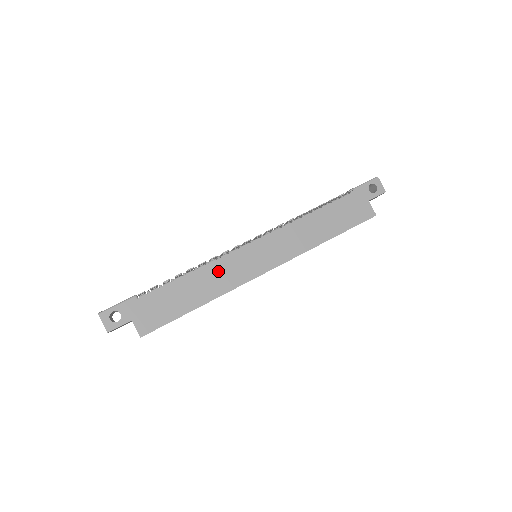
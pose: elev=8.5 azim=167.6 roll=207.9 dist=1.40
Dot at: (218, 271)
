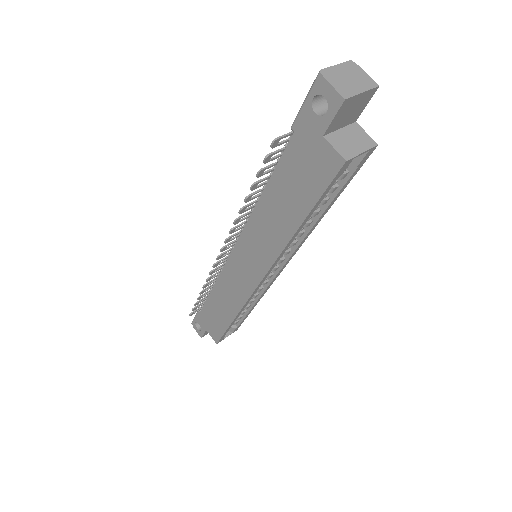
Dot at: (226, 286)
